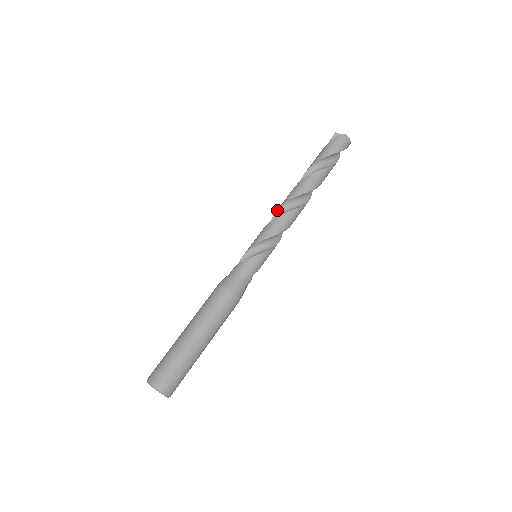
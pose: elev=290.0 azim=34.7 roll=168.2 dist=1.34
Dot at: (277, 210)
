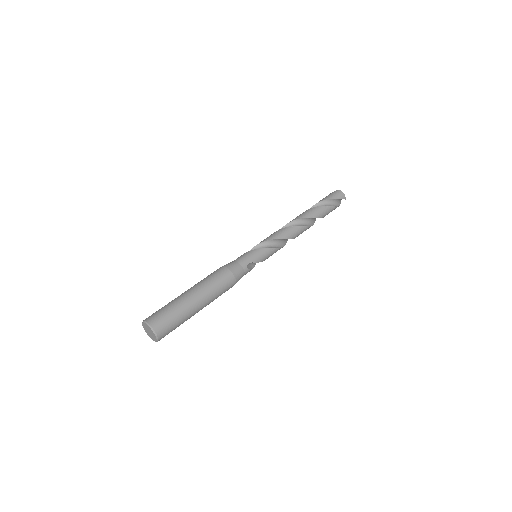
Dot at: occluded
